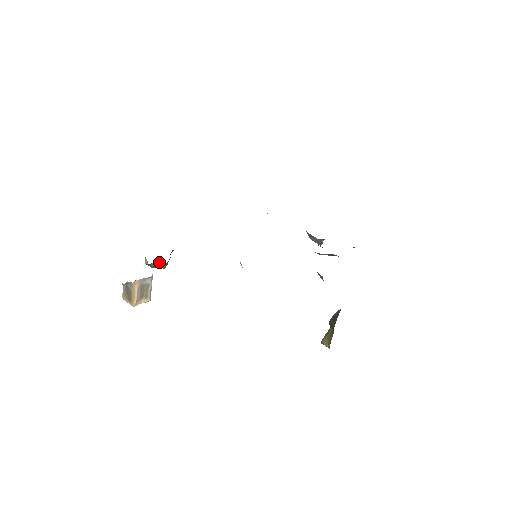
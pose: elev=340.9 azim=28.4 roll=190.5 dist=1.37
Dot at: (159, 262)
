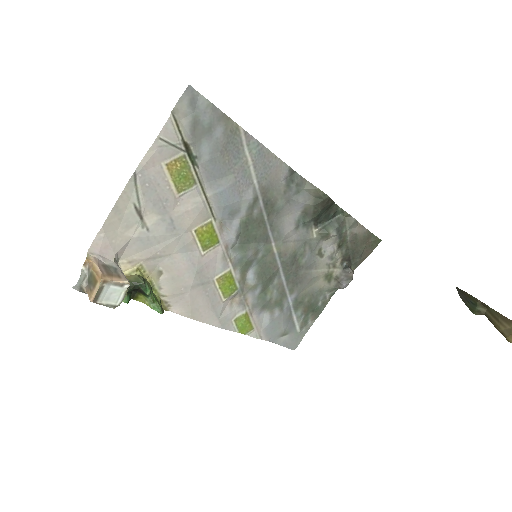
Dot at: (129, 274)
